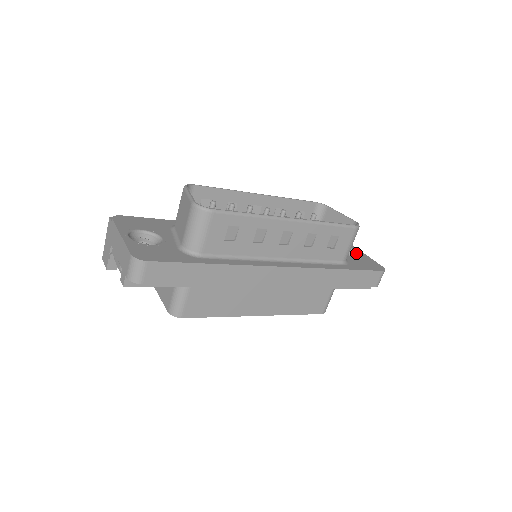
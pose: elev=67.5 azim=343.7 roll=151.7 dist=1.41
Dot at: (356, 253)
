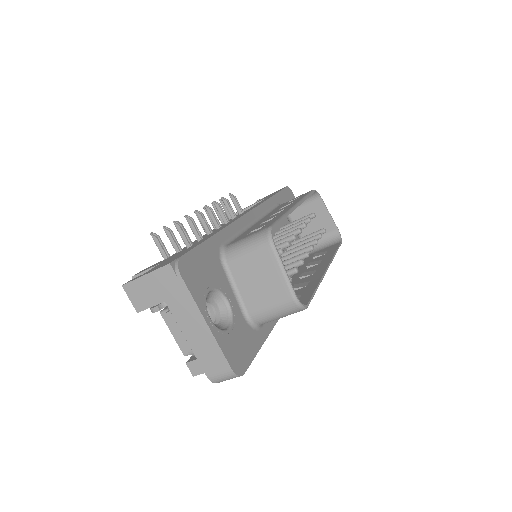
Dot at: occluded
